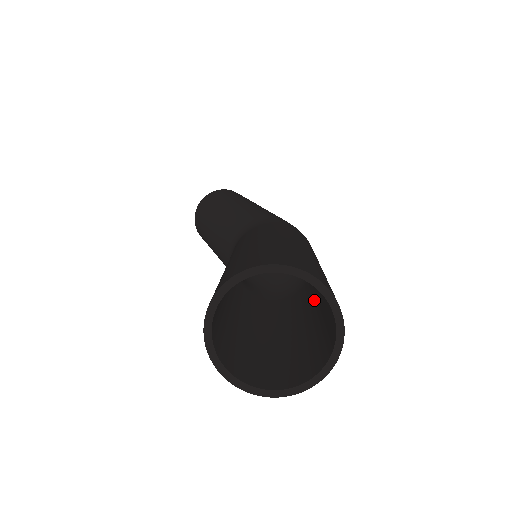
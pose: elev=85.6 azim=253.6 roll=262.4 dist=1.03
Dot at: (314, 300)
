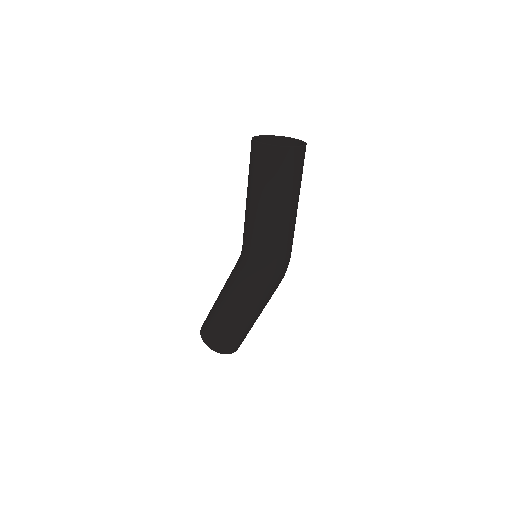
Dot at: occluded
